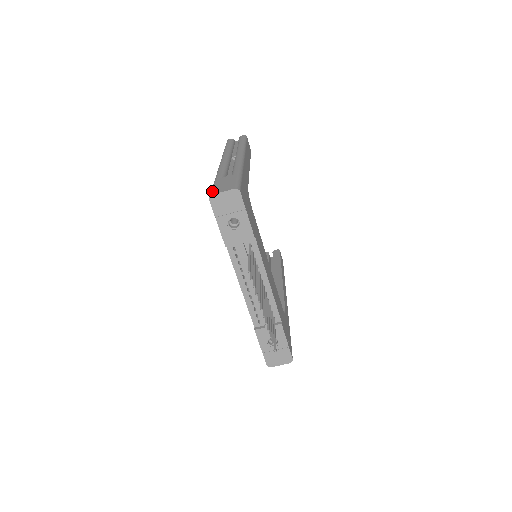
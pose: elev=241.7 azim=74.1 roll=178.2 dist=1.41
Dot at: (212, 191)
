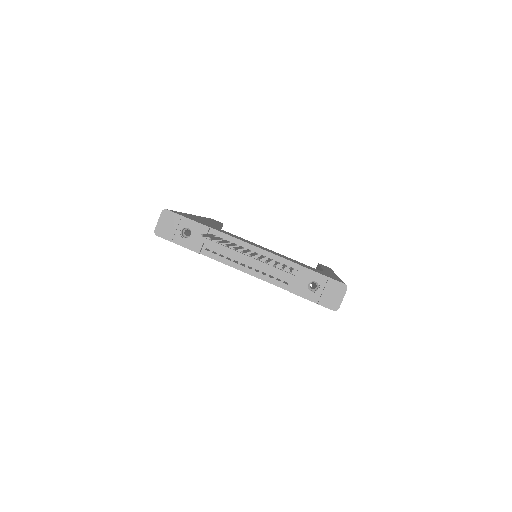
Dot at: occluded
